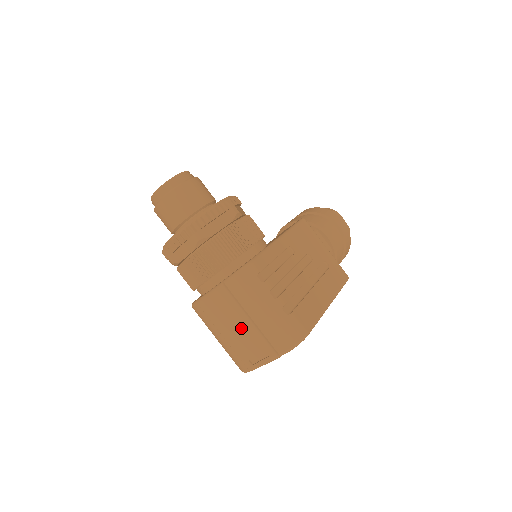
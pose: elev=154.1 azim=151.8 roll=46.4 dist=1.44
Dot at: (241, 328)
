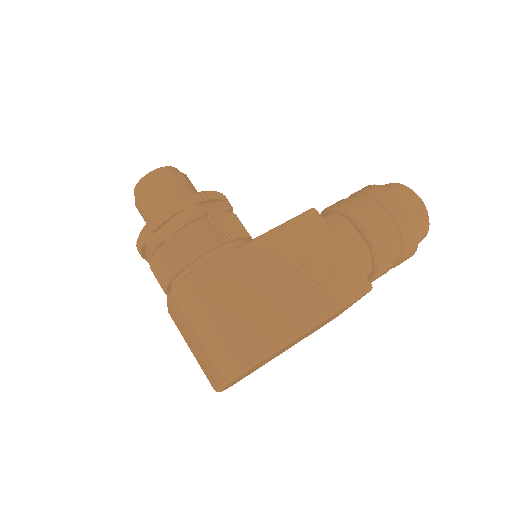
Dot at: (193, 346)
